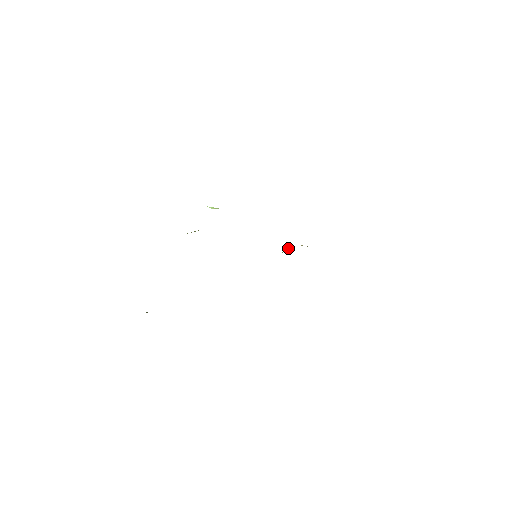
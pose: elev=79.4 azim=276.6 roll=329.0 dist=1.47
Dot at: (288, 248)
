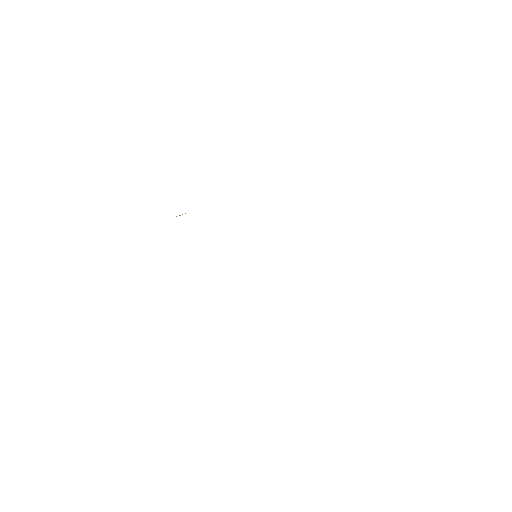
Dot at: occluded
